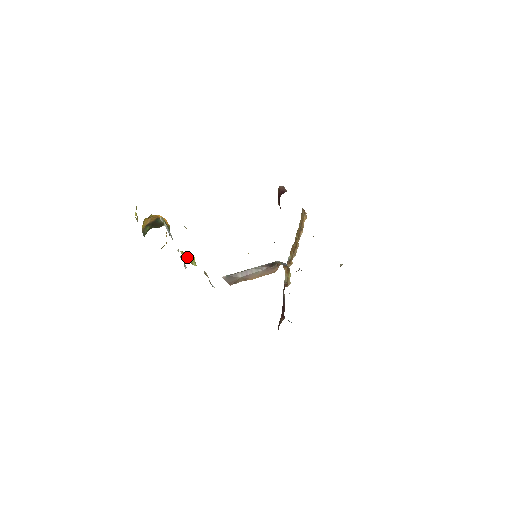
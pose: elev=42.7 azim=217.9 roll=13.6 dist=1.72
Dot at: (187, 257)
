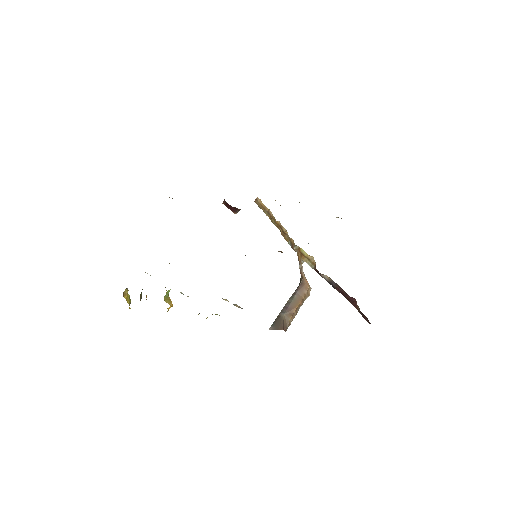
Dot at: occluded
